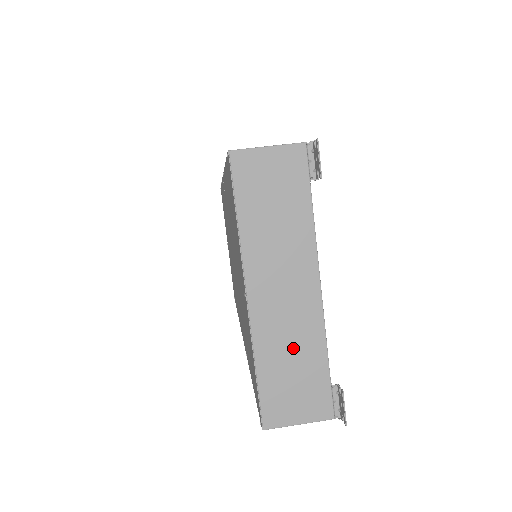
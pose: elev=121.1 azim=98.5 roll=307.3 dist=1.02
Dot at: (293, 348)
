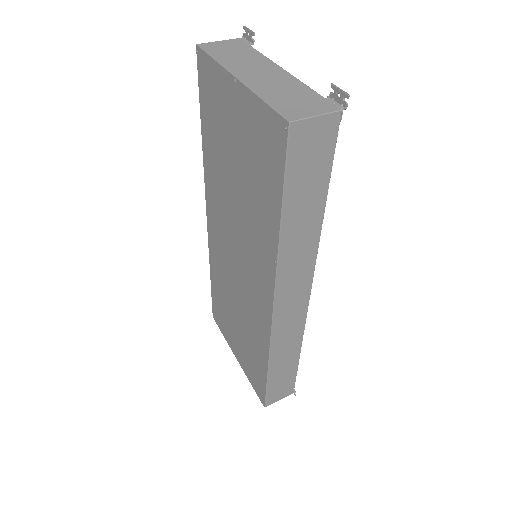
Dot at: (284, 89)
